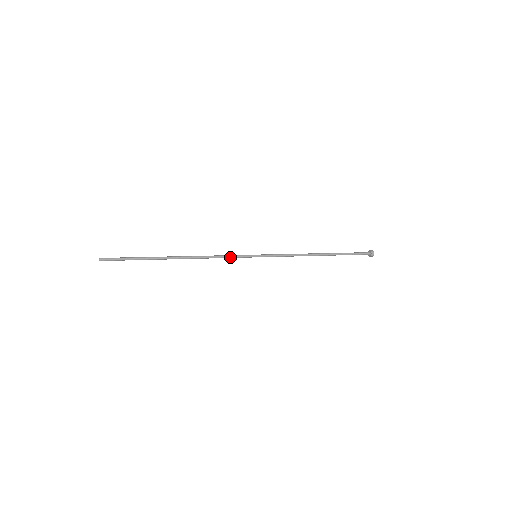
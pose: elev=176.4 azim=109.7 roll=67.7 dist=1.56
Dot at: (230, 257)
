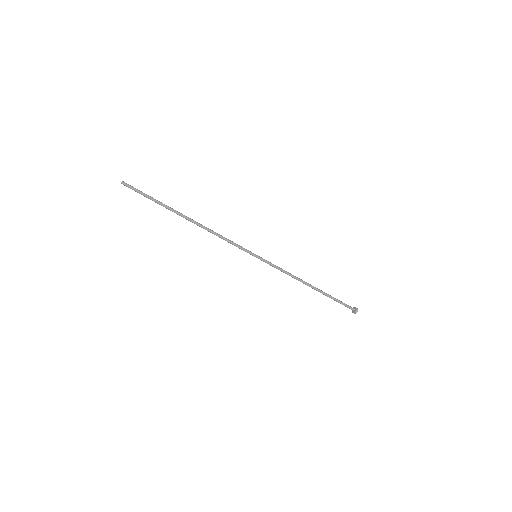
Dot at: (234, 243)
